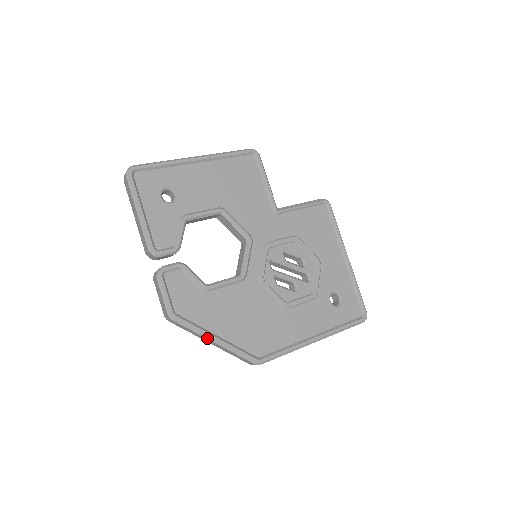
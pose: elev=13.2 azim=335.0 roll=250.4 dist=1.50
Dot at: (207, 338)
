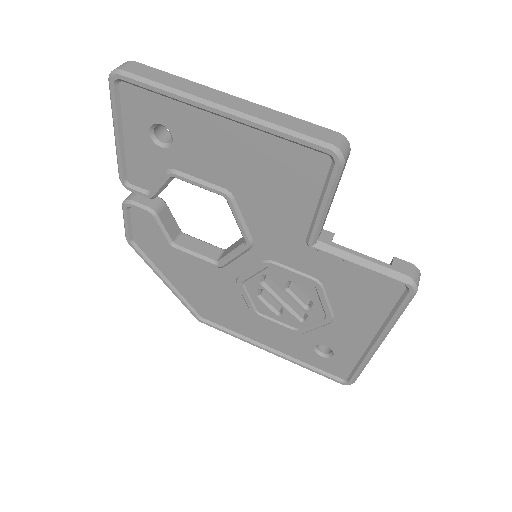
Dot at: (158, 275)
